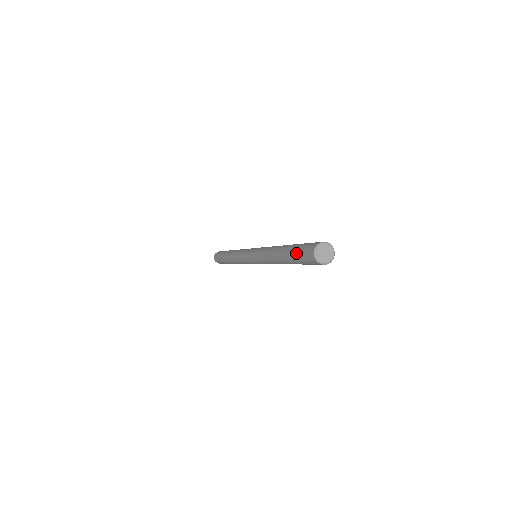
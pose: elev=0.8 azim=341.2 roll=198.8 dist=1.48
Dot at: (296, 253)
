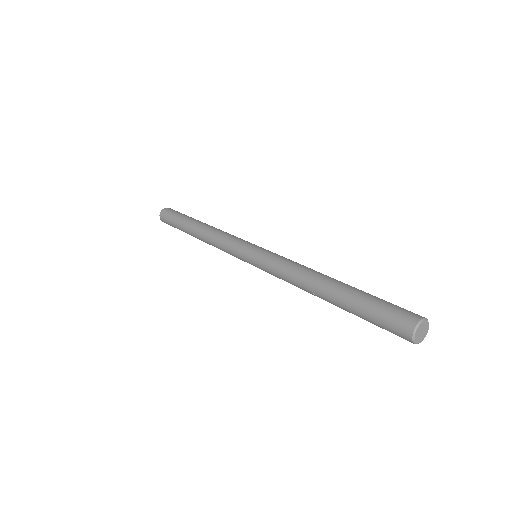
Dot at: (373, 304)
